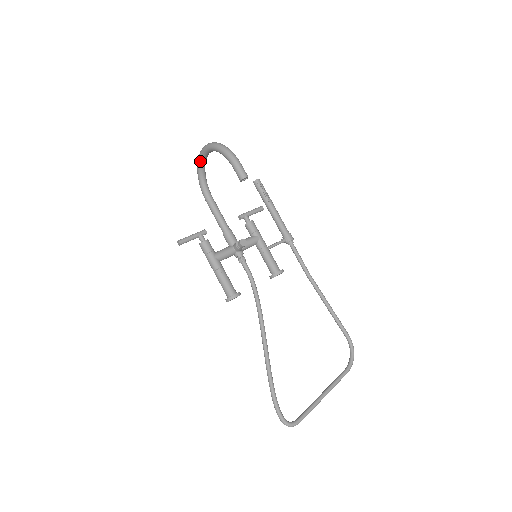
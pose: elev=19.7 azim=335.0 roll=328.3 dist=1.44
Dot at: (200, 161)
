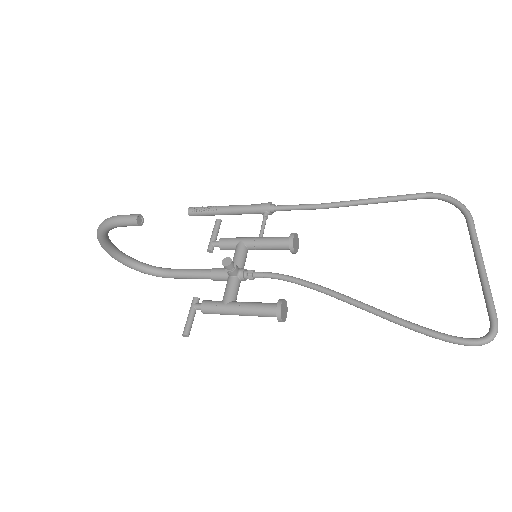
Dot at: (120, 260)
